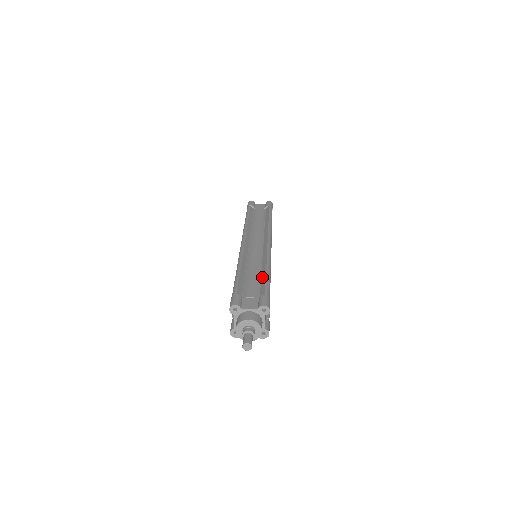
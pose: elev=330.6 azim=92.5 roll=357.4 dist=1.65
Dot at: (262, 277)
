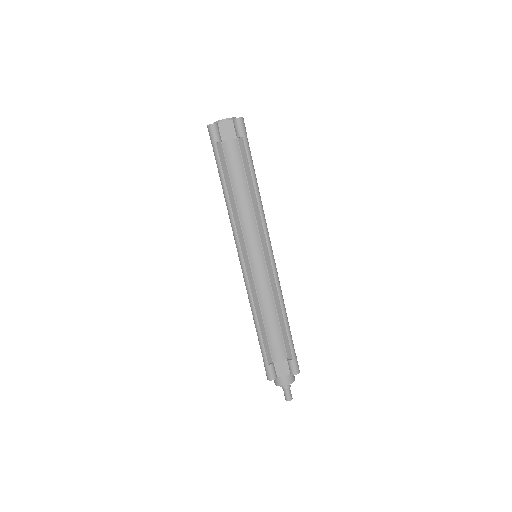
Dot at: (281, 325)
